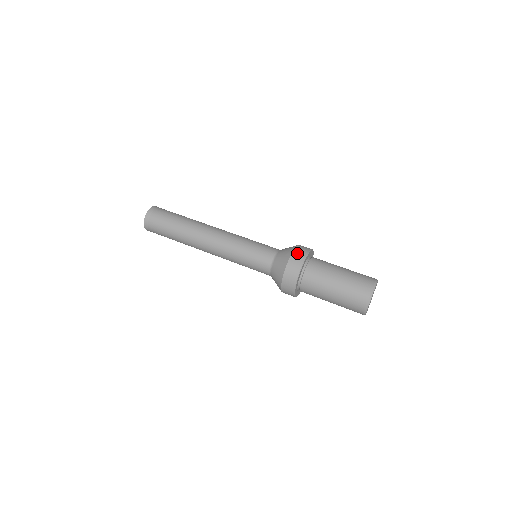
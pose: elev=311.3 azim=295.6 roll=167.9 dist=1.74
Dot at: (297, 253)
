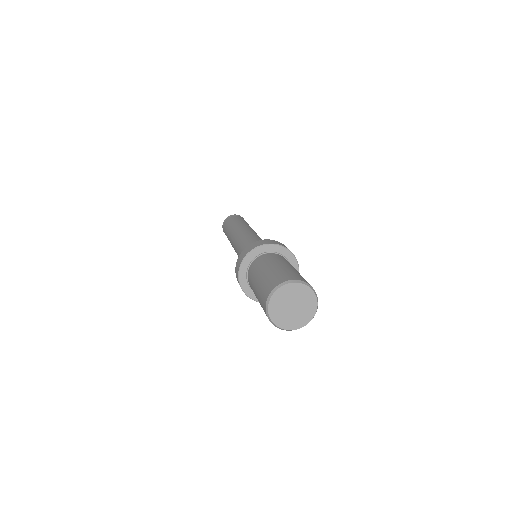
Dot at: (250, 246)
